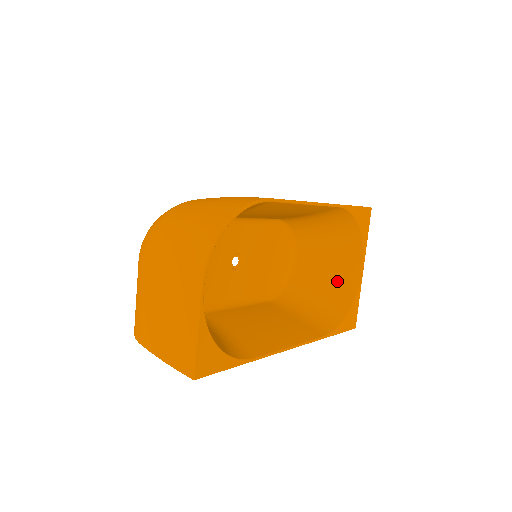
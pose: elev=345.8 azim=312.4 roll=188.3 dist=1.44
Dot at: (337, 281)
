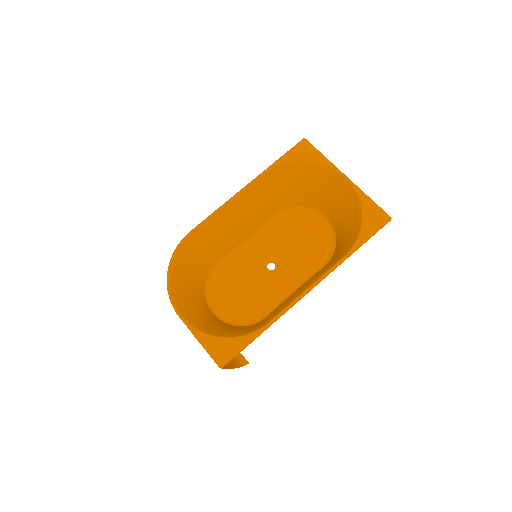
Dot at: (345, 203)
